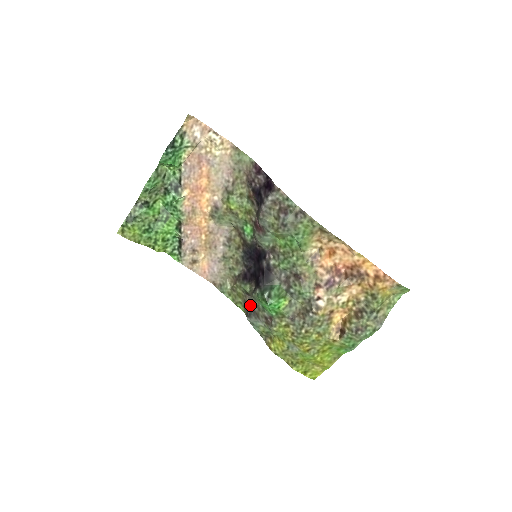
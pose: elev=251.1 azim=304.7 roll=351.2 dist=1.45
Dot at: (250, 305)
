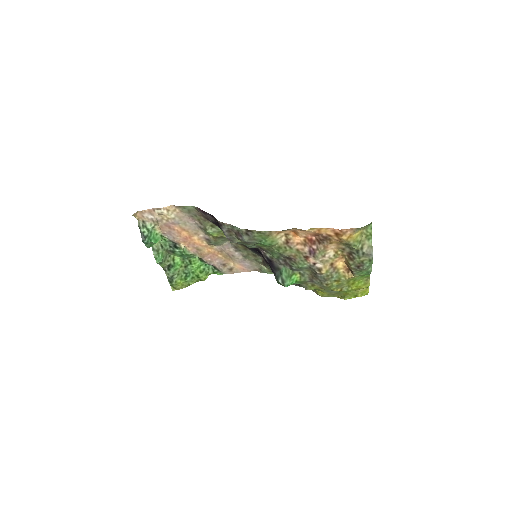
Dot at: occluded
